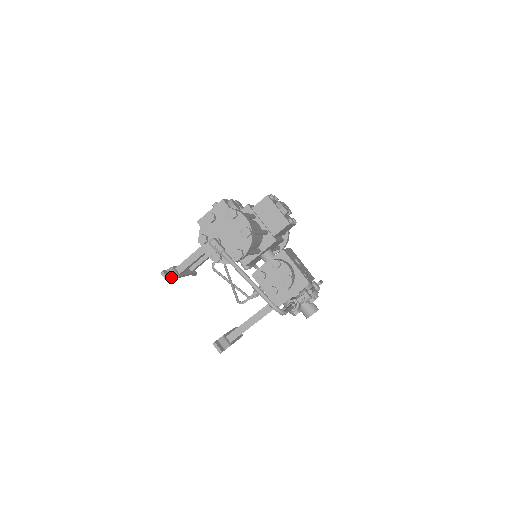
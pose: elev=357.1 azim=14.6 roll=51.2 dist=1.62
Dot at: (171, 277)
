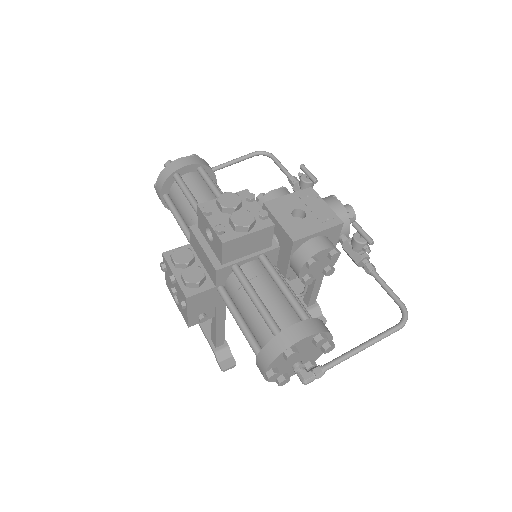
Dot at: (228, 358)
